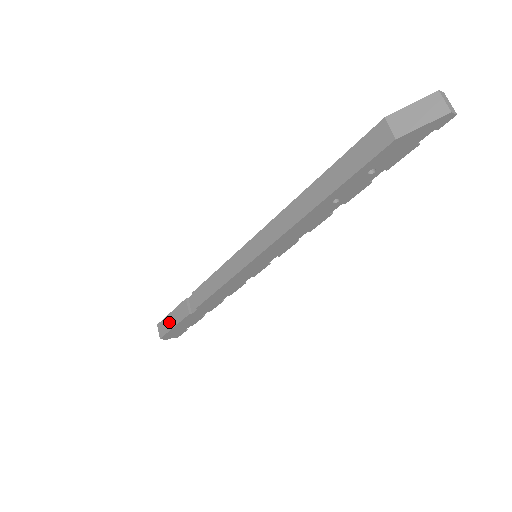
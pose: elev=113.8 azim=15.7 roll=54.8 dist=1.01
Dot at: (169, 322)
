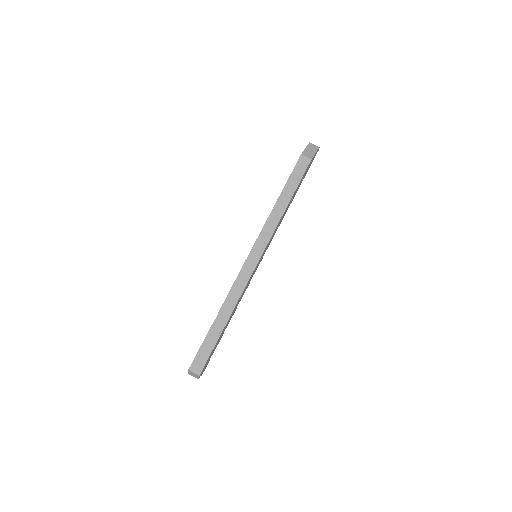
Dot at: (204, 353)
